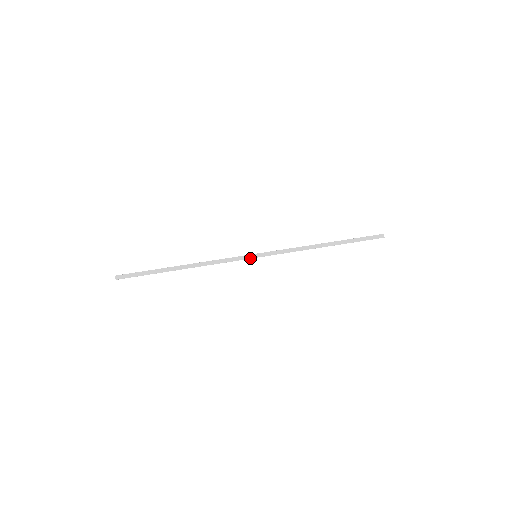
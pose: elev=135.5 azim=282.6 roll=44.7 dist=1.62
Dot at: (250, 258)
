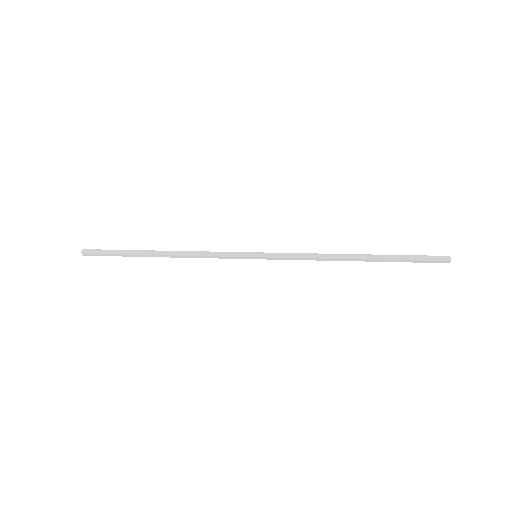
Dot at: (247, 256)
